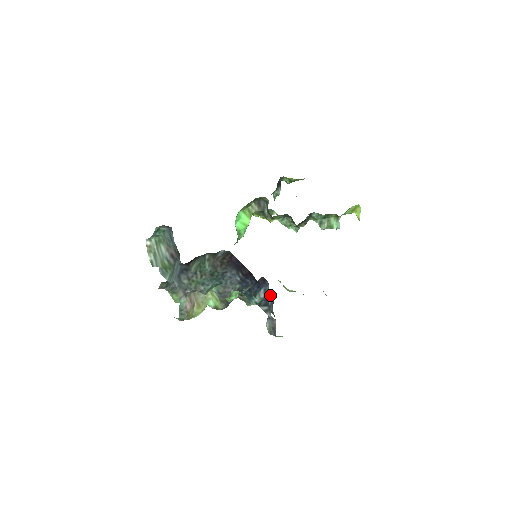
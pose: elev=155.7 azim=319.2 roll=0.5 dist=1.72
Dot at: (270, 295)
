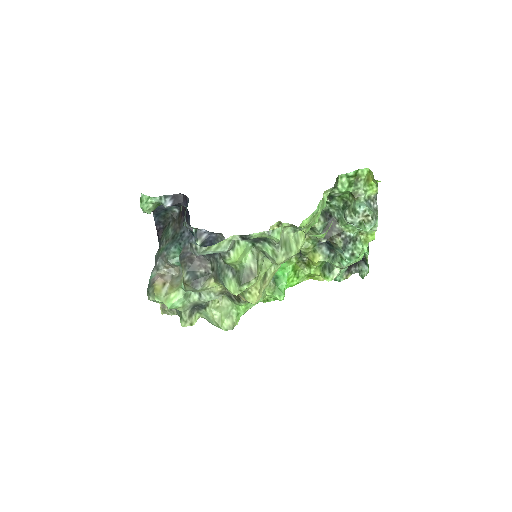
Dot at: occluded
